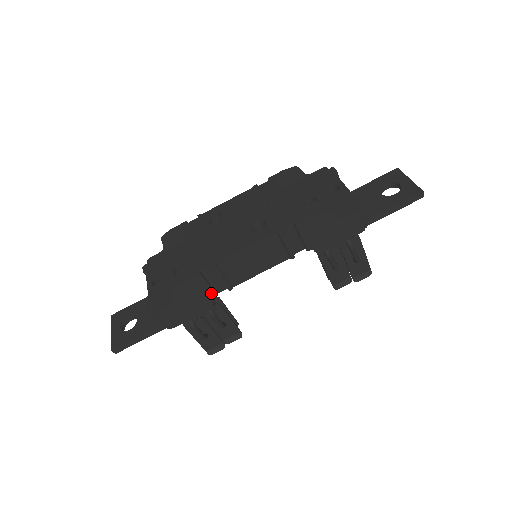
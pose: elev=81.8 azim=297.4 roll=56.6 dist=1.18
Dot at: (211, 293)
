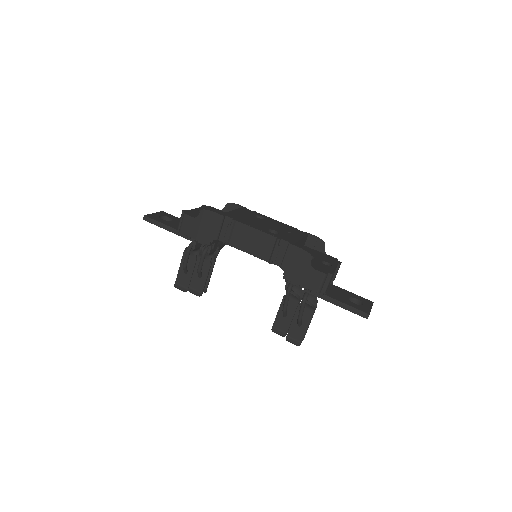
Dot at: (217, 234)
